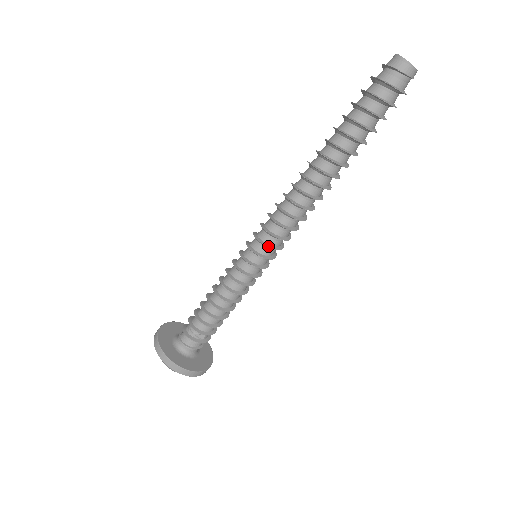
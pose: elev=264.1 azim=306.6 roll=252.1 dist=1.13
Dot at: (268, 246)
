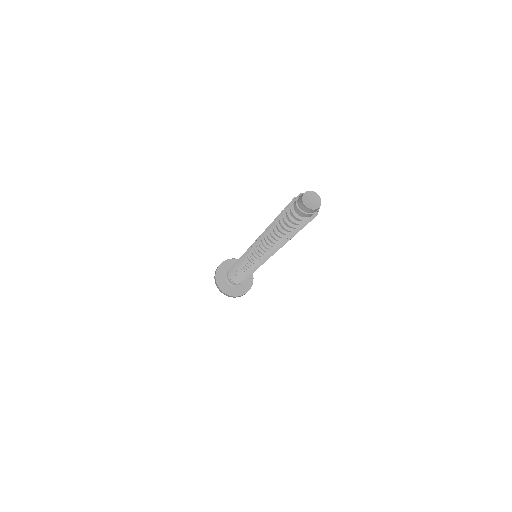
Dot at: (255, 260)
